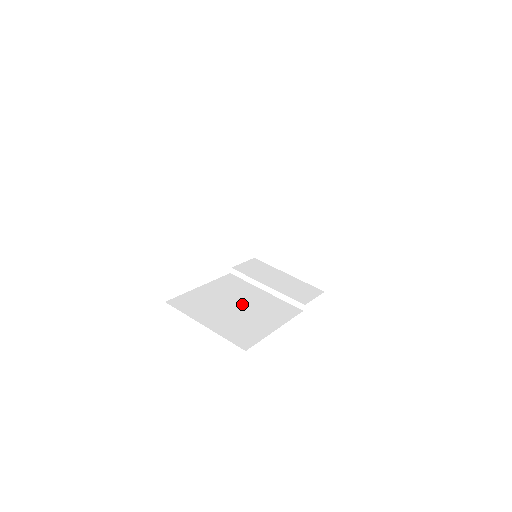
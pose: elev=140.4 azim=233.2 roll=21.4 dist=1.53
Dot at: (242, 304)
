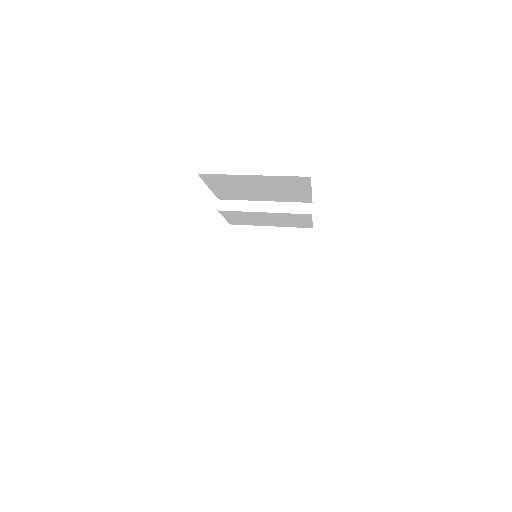
Dot at: occluded
